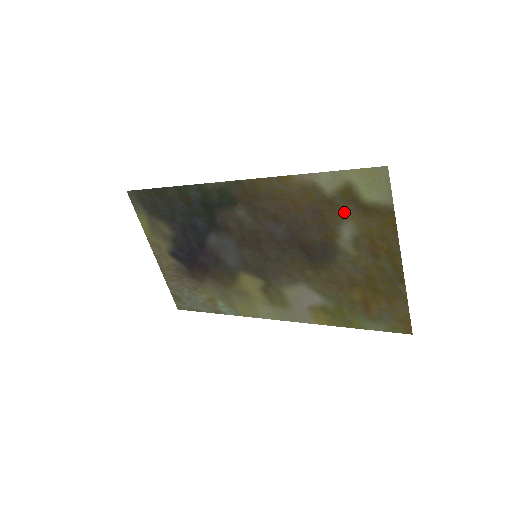
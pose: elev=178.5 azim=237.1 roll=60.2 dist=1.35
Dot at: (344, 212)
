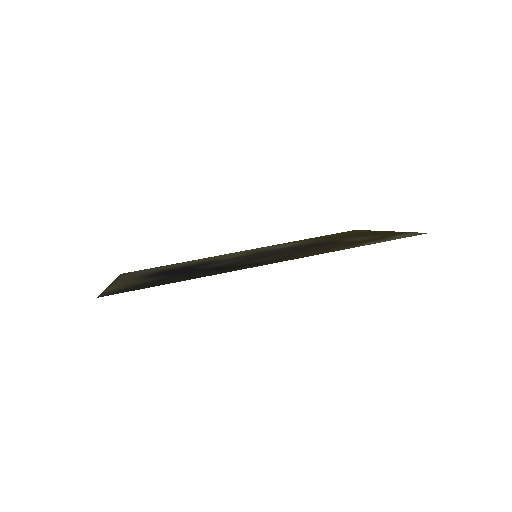
Dot at: (368, 240)
